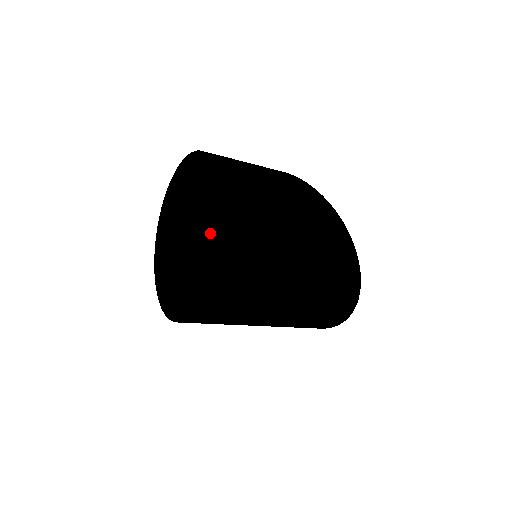
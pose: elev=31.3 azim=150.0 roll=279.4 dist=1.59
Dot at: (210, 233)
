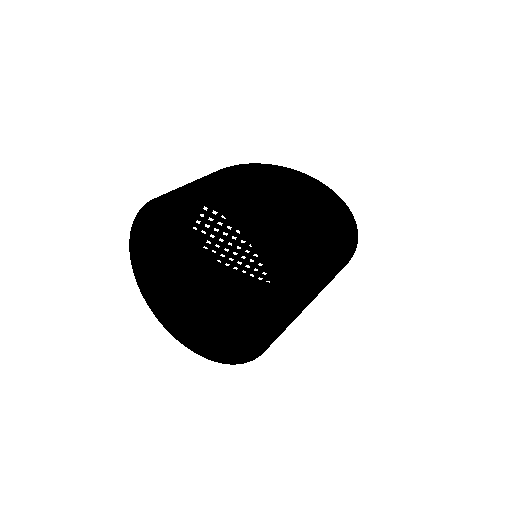
Dot at: (182, 259)
